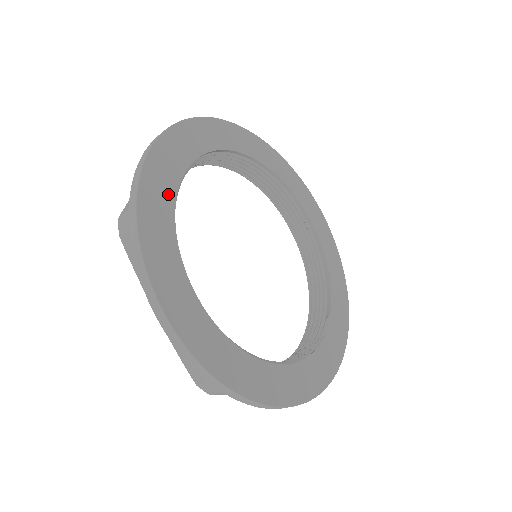
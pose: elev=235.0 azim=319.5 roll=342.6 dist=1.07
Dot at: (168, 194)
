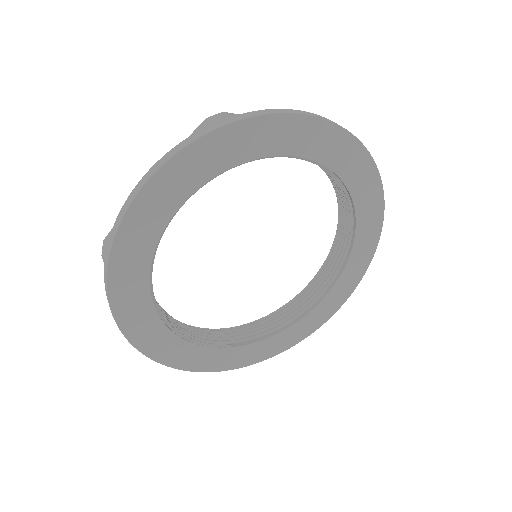
Dot at: (264, 148)
